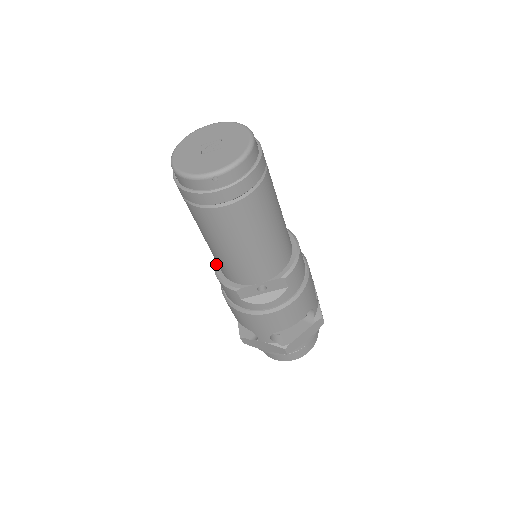
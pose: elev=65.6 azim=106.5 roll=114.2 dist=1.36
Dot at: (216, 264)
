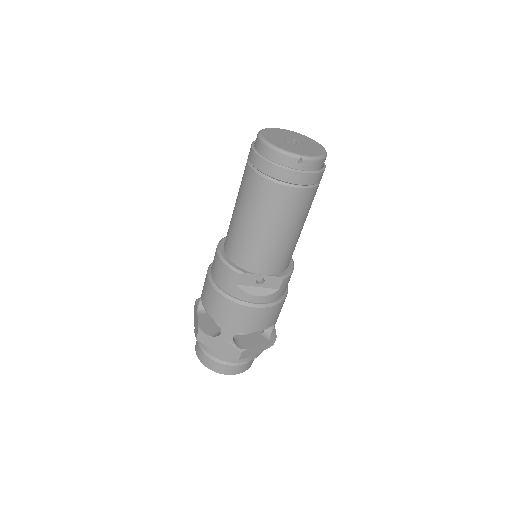
Dot at: (221, 249)
